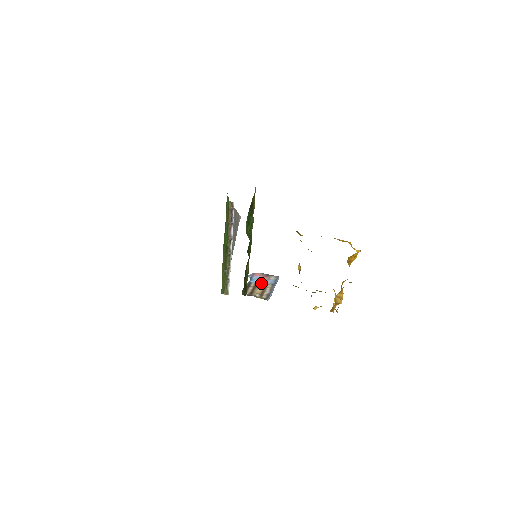
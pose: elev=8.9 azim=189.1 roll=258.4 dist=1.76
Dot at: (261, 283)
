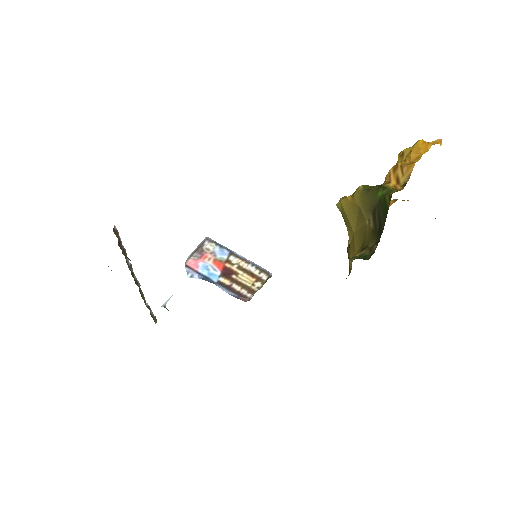
Dot at: (223, 268)
